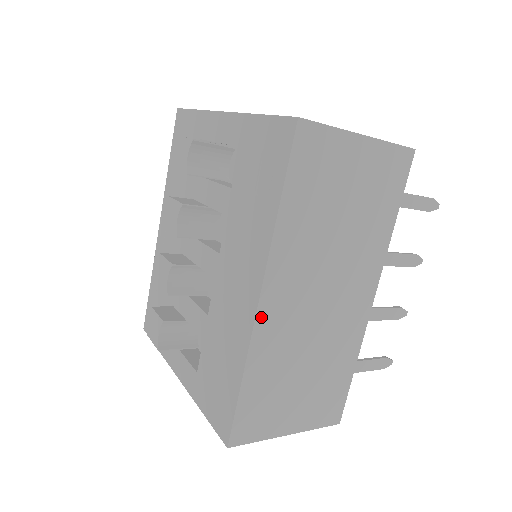
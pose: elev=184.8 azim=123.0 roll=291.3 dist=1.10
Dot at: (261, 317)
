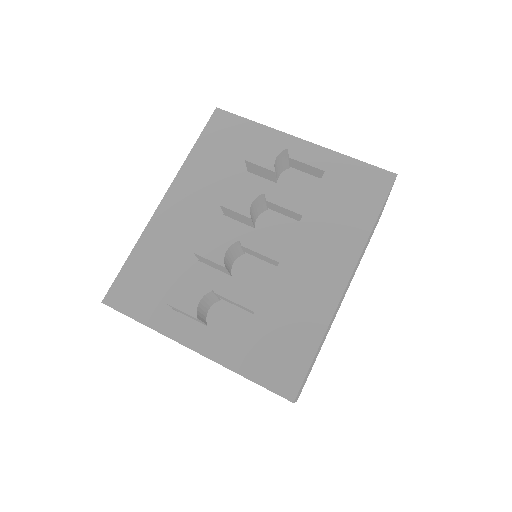
Dot at: occluded
